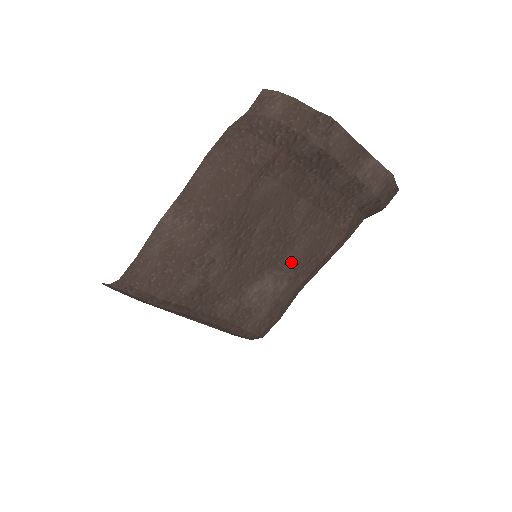
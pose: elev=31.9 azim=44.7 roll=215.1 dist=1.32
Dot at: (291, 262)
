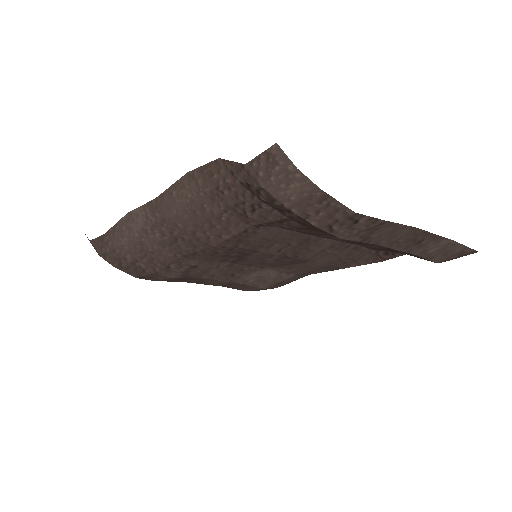
Dot at: (301, 268)
